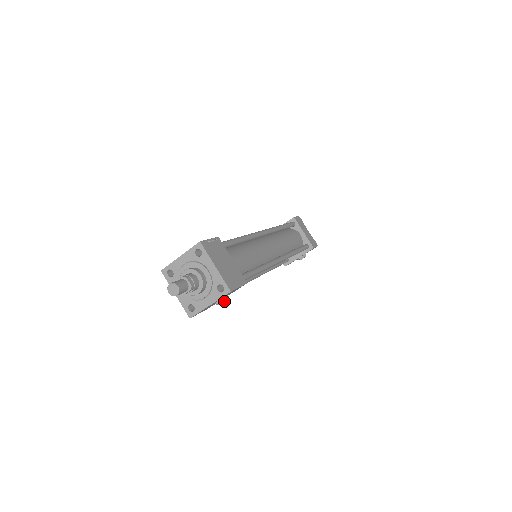
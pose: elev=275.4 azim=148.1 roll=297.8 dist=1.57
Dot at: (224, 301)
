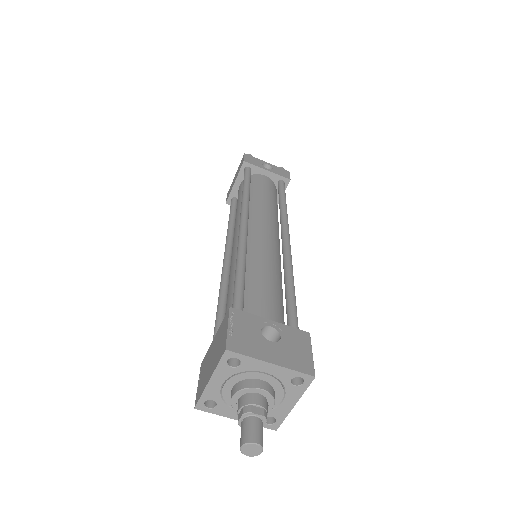
Dot at: occluded
